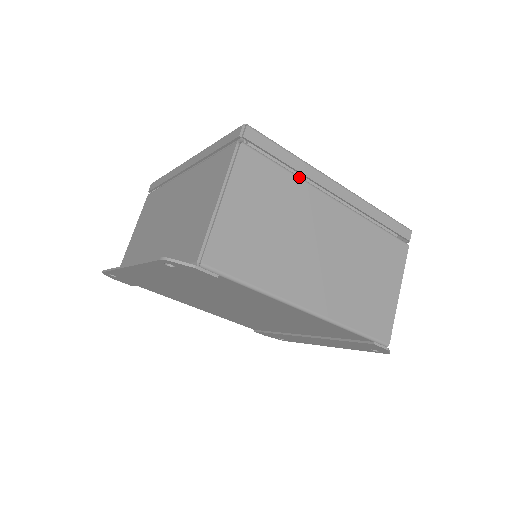
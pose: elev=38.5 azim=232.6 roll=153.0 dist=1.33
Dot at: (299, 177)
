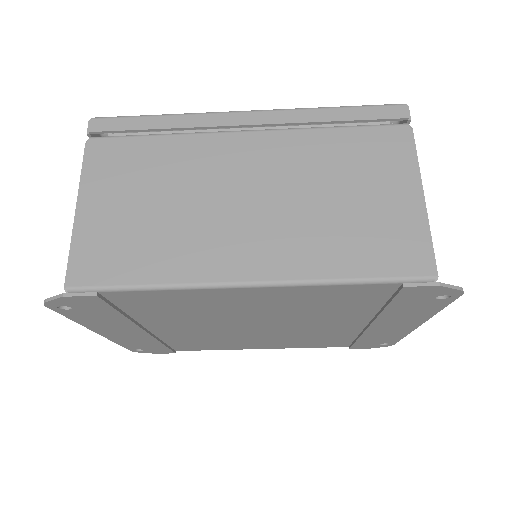
Dot at: (180, 134)
